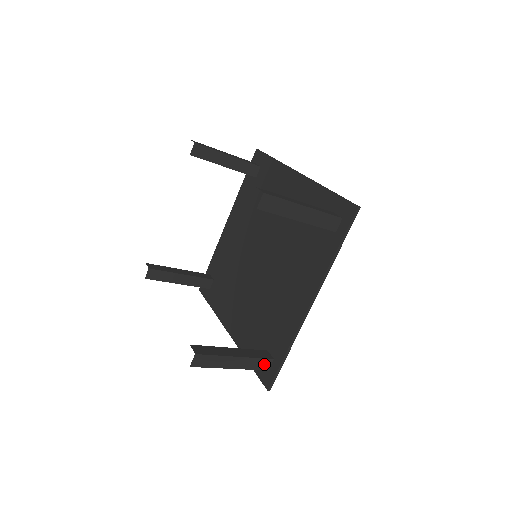
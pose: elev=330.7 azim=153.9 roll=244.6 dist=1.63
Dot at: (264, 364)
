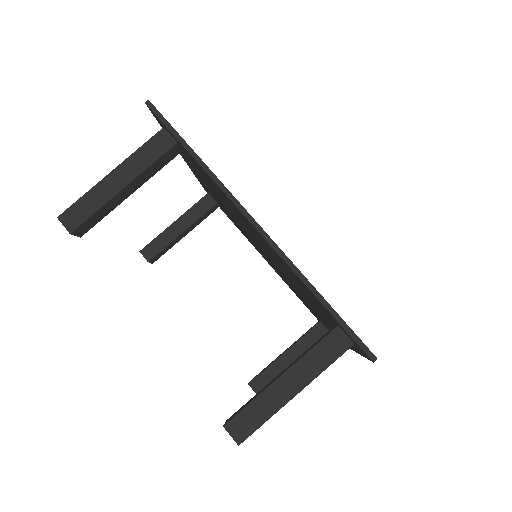
Dot at: occluded
